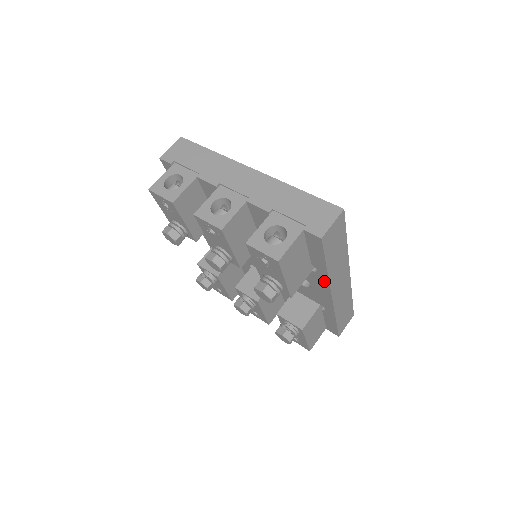
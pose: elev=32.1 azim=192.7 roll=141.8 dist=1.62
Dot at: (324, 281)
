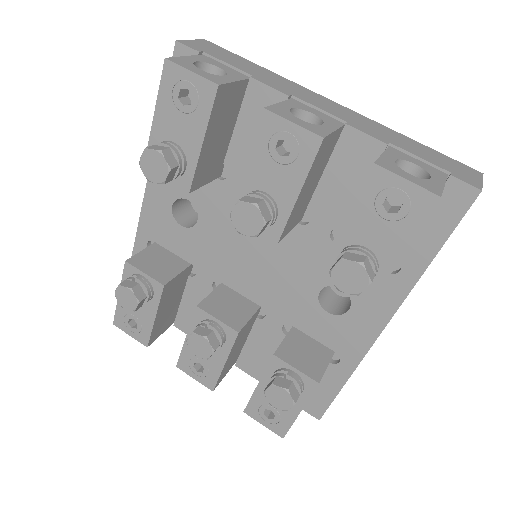
Dot at: (397, 293)
